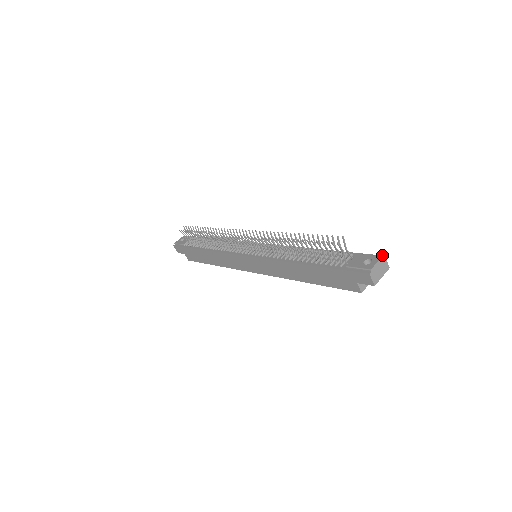
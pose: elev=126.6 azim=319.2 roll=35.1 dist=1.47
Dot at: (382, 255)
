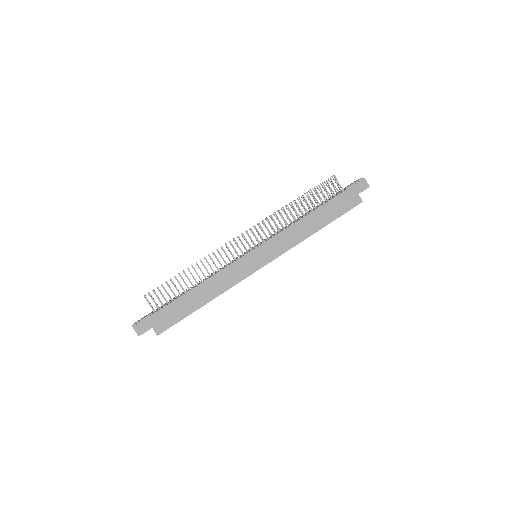
Dot at: occluded
